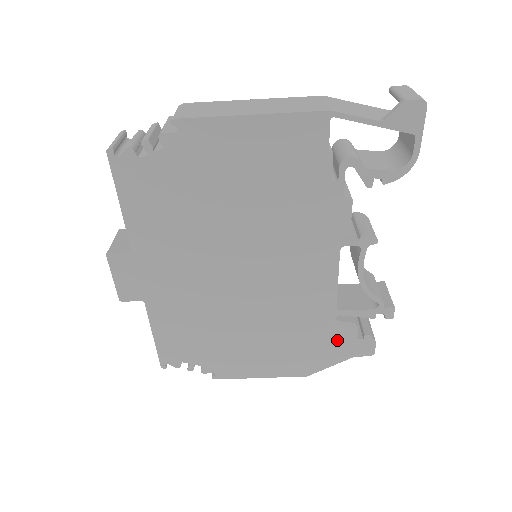
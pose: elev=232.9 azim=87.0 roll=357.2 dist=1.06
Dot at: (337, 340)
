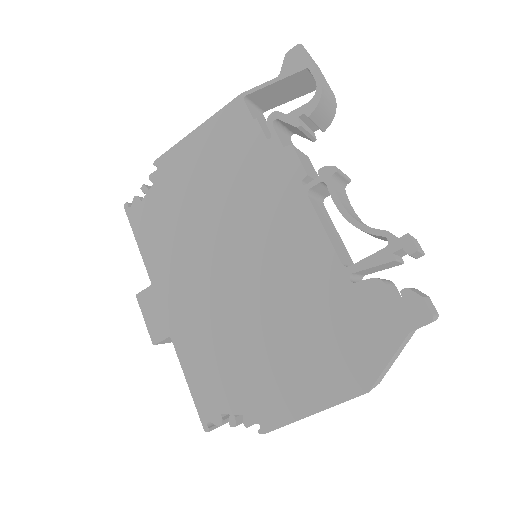
Dot at: (371, 313)
